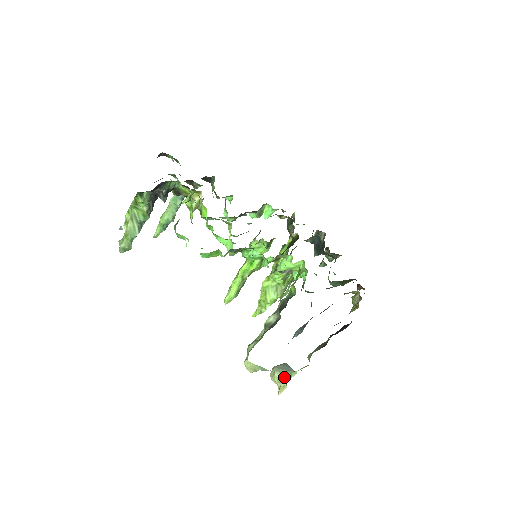
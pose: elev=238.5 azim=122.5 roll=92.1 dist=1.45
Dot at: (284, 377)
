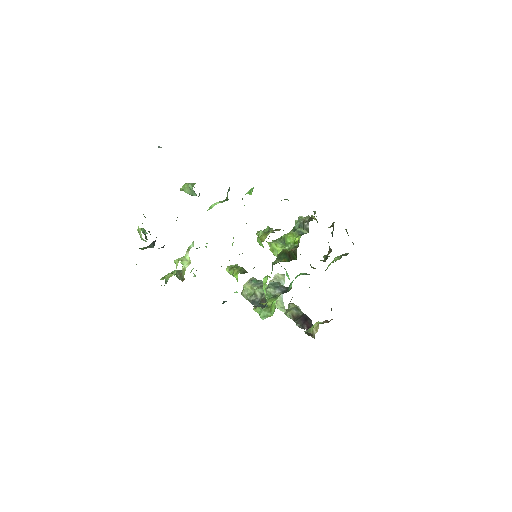
Dot at: occluded
